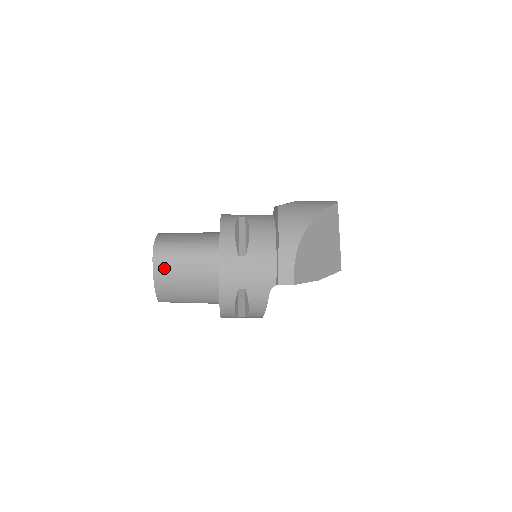
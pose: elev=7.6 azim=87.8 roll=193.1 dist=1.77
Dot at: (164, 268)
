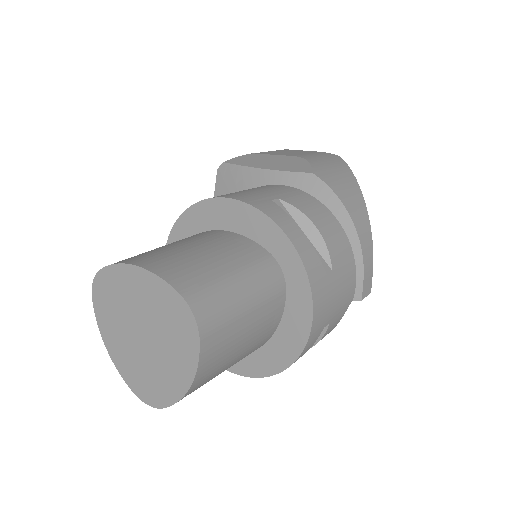
Dot at: (217, 344)
